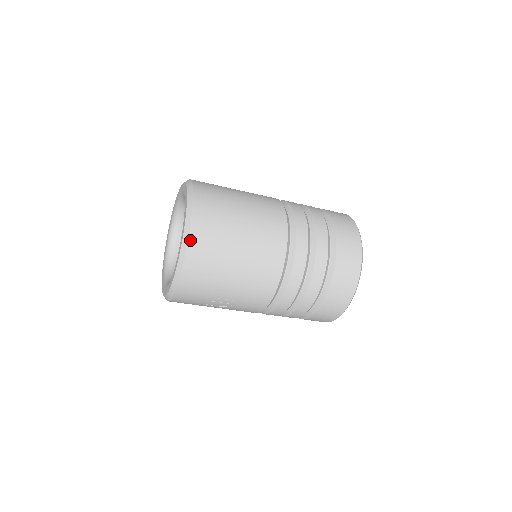
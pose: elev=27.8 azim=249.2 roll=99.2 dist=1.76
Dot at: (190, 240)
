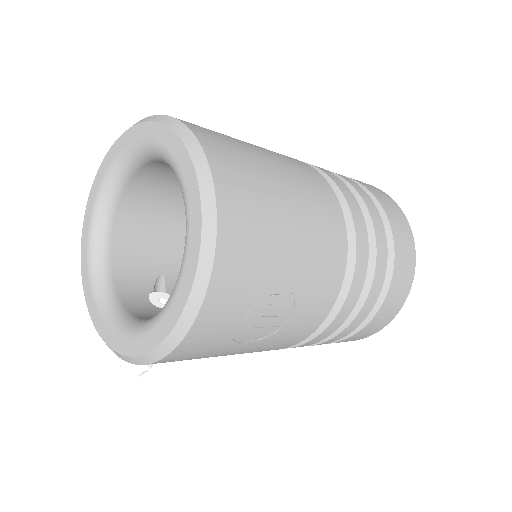
Dot at: (217, 189)
